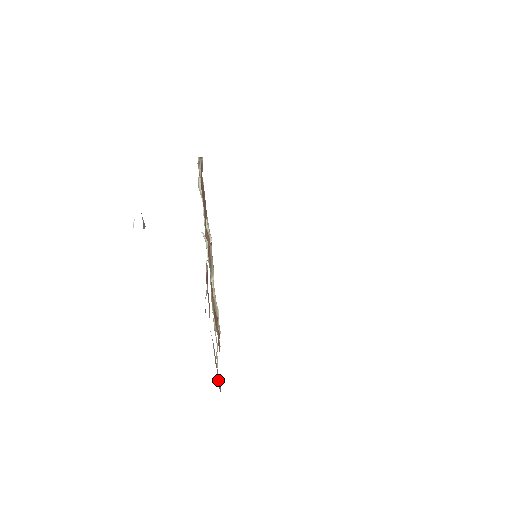
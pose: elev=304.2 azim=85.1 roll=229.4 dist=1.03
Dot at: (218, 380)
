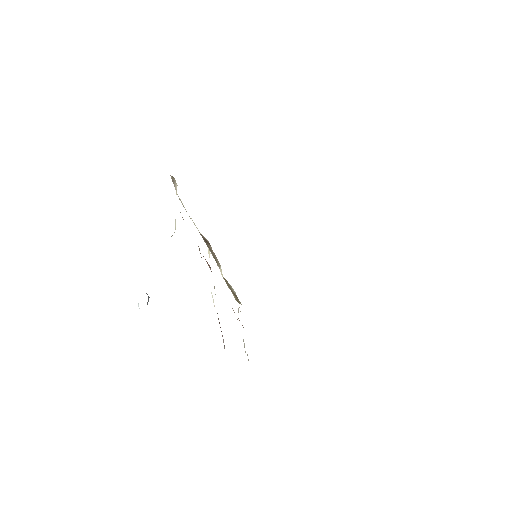
Dot at: occluded
